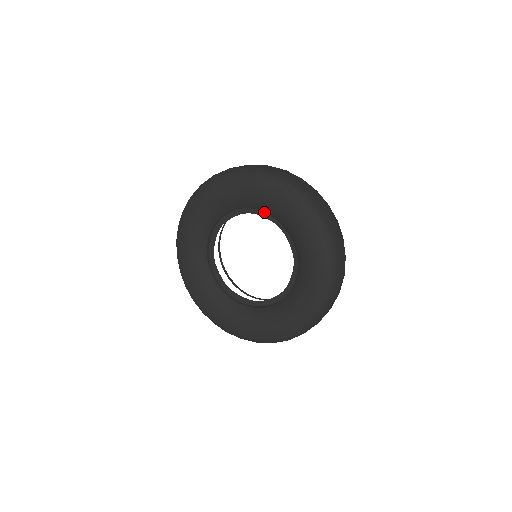
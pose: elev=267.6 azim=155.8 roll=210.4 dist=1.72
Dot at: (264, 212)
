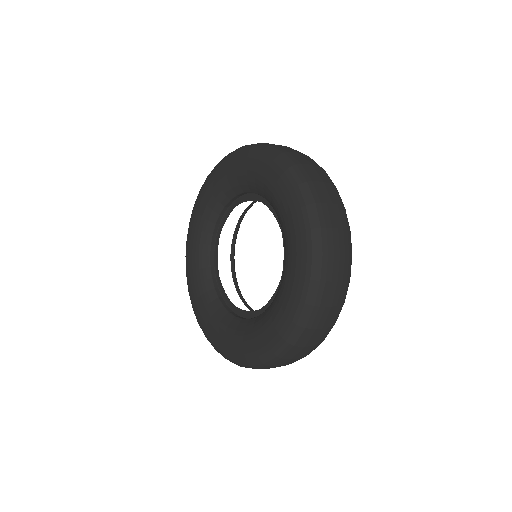
Dot at: occluded
